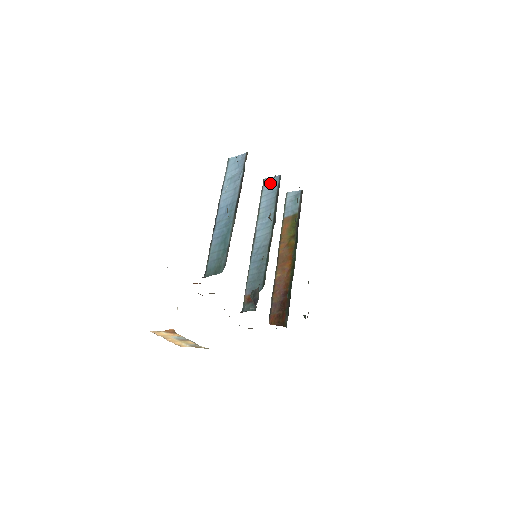
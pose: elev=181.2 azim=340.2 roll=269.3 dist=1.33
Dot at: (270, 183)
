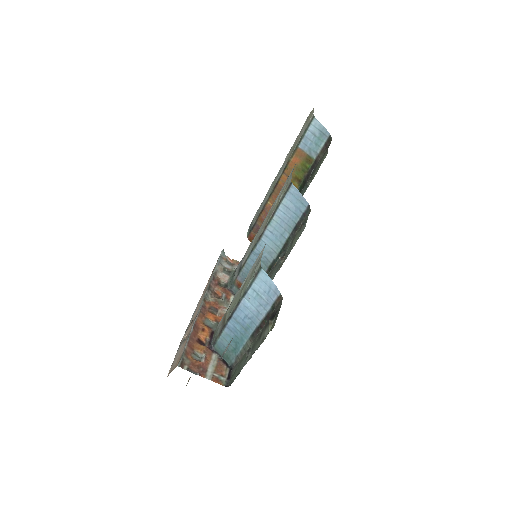
Dot at: (296, 198)
